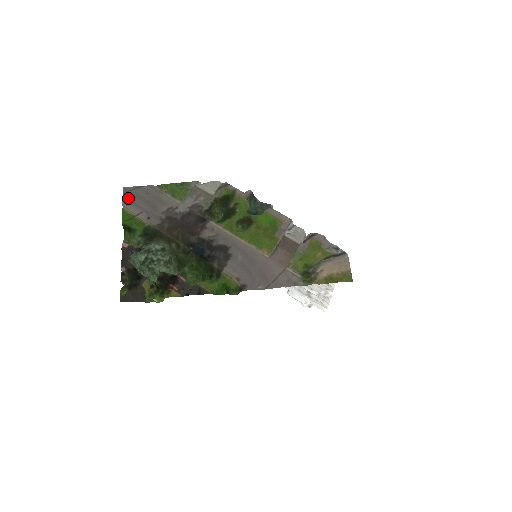
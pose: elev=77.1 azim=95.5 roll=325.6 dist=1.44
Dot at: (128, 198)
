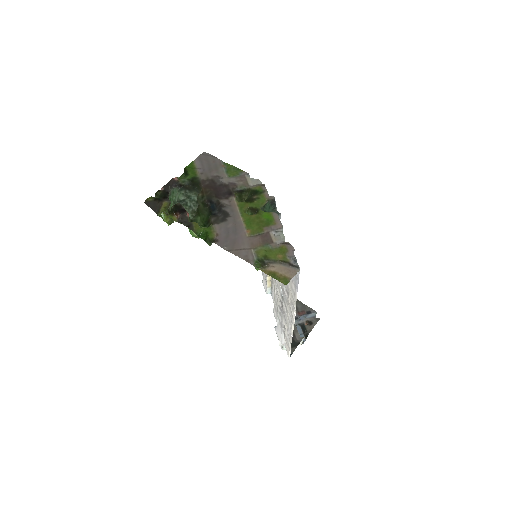
Dot at: (201, 158)
